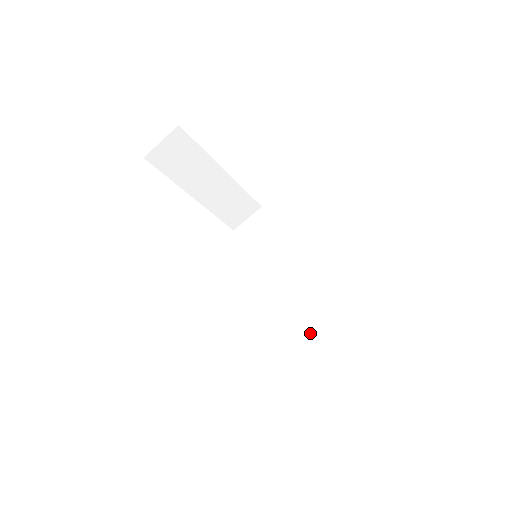
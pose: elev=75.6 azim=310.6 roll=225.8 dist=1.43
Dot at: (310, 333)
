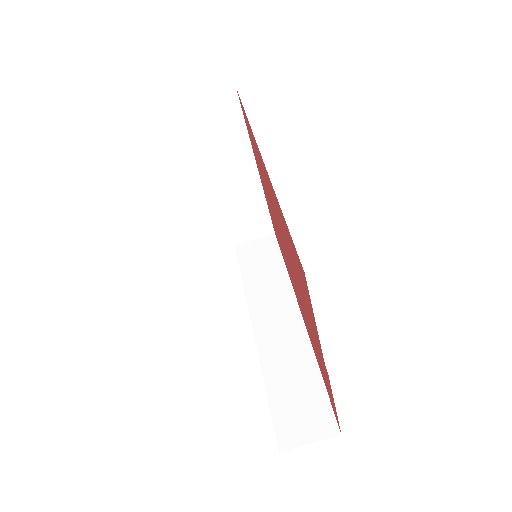
Dot at: (276, 379)
